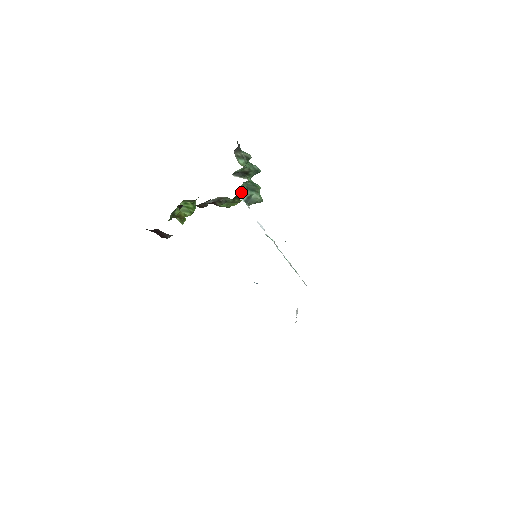
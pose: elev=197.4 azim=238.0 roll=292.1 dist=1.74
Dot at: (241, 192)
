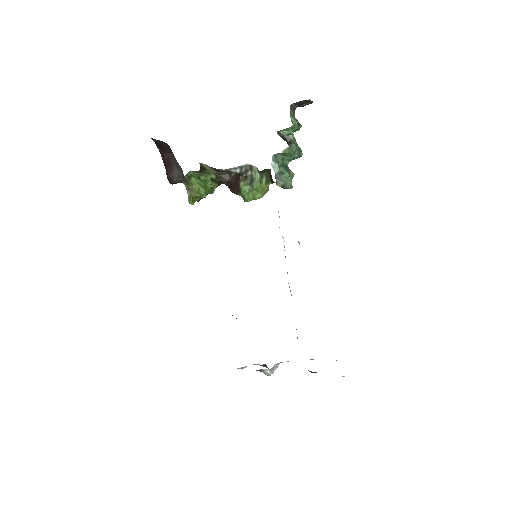
Dot at: (276, 161)
